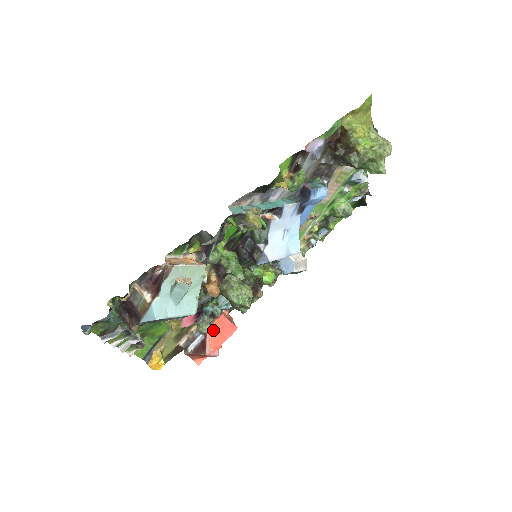
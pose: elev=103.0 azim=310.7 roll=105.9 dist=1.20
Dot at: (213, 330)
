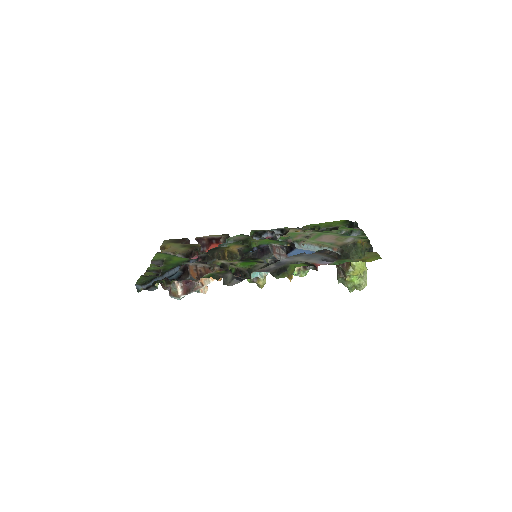
Dot at: occluded
